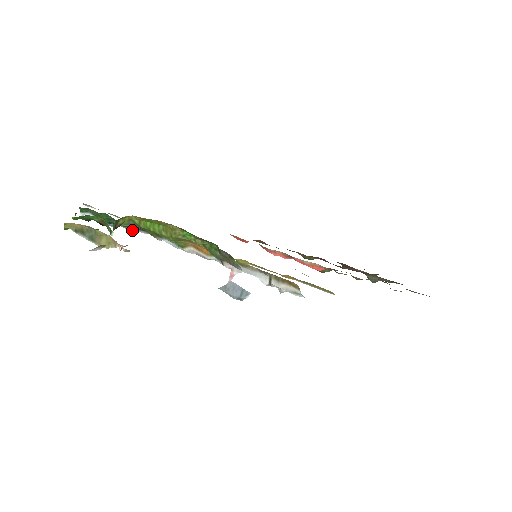
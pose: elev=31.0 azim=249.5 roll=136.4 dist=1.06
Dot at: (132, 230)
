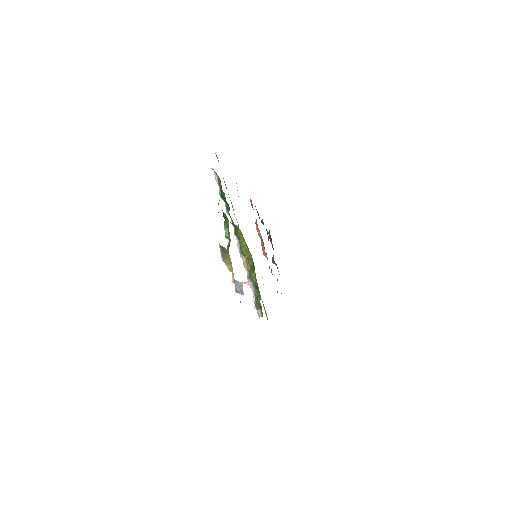
Dot at: occluded
